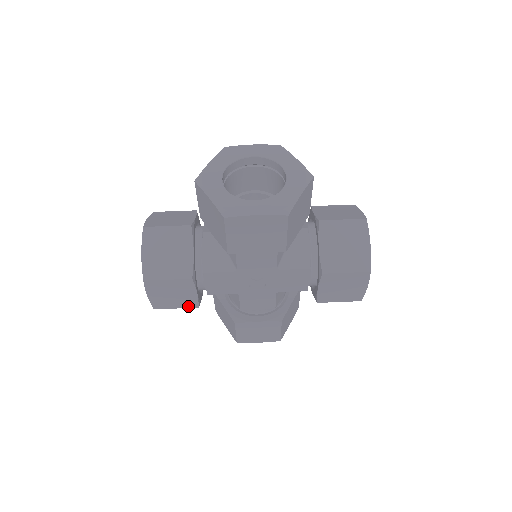
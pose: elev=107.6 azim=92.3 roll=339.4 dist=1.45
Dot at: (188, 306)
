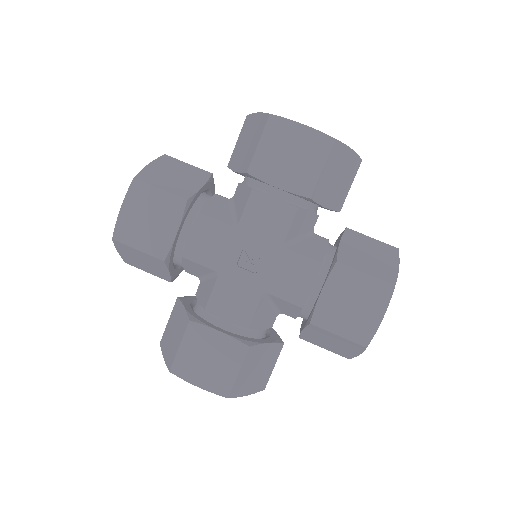
Dot at: (154, 252)
